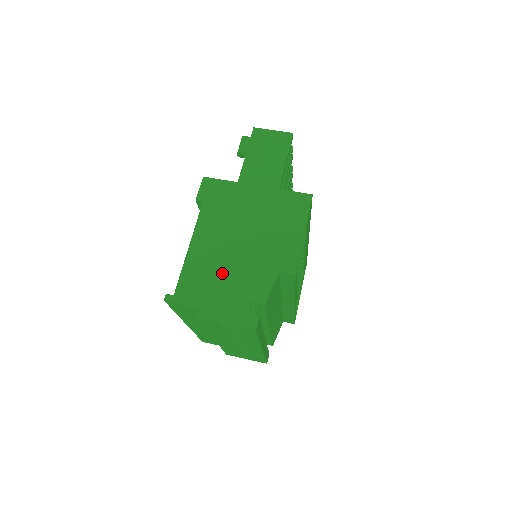
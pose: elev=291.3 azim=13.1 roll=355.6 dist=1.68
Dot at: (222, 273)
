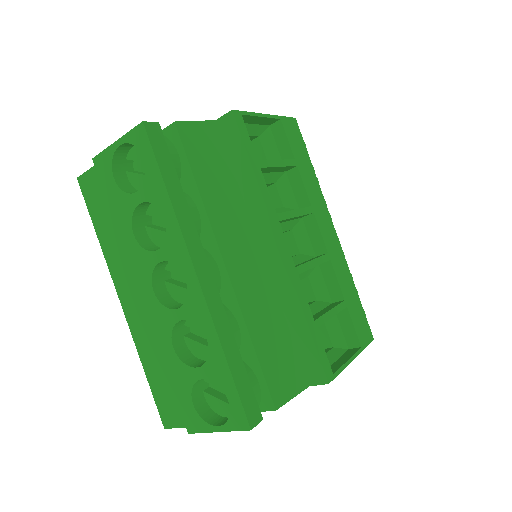
Dot at: occluded
